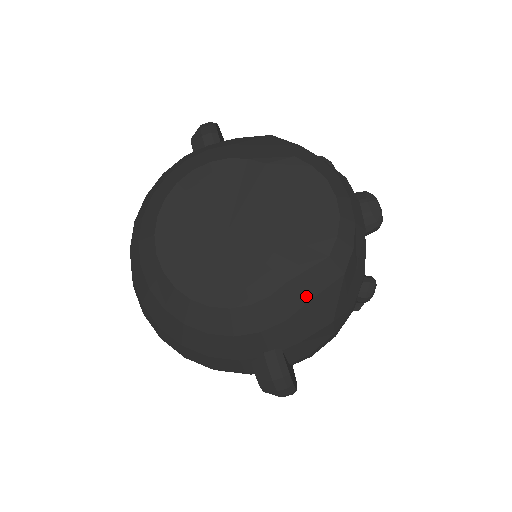
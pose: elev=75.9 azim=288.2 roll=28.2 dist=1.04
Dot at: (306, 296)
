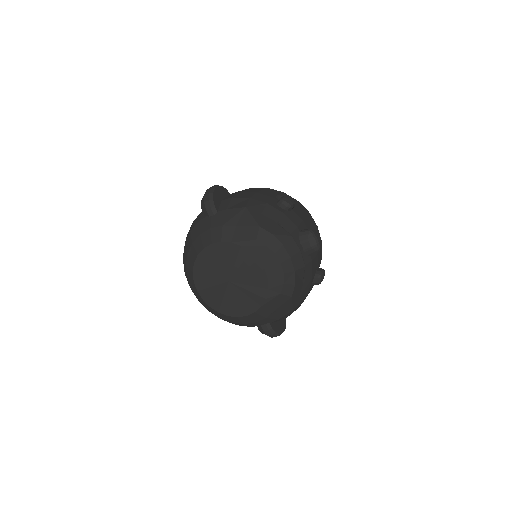
Dot at: (274, 308)
